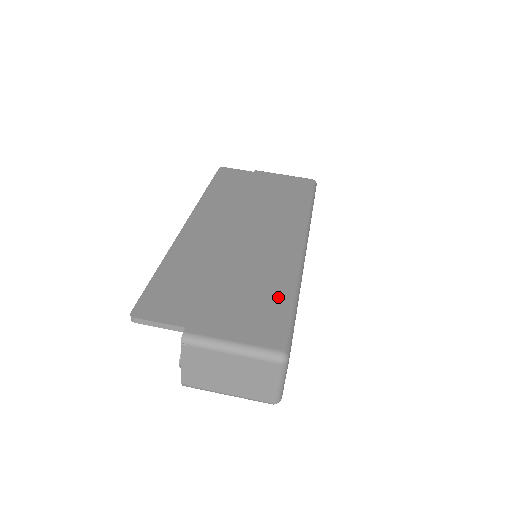
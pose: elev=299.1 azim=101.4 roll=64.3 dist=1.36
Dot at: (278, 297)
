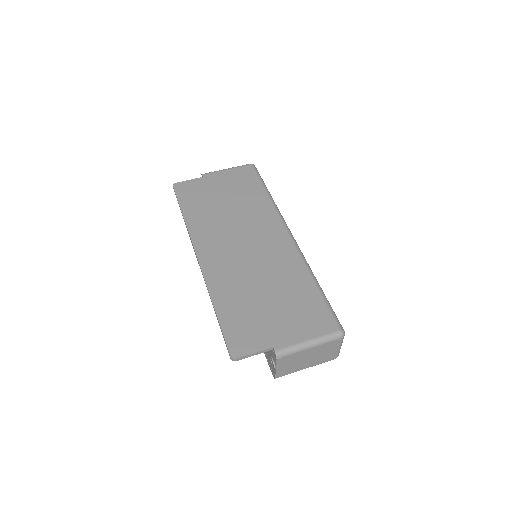
Dot at: (309, 291)
